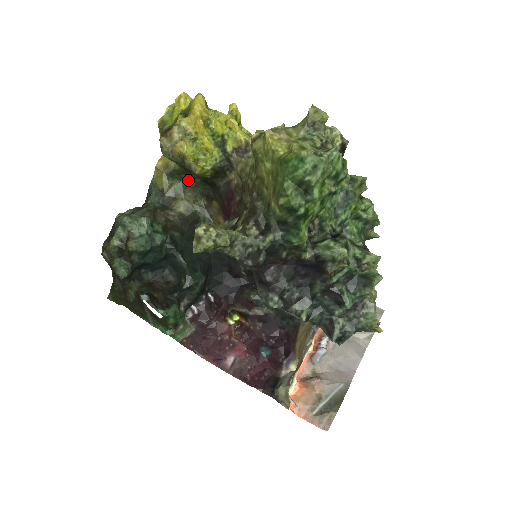
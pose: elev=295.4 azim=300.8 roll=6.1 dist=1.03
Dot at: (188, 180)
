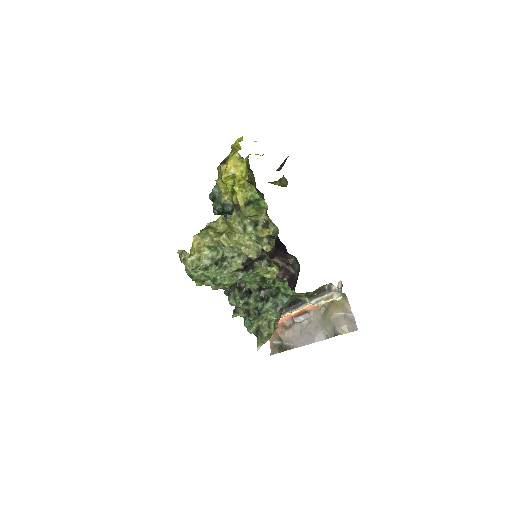
Dot at: occluded
